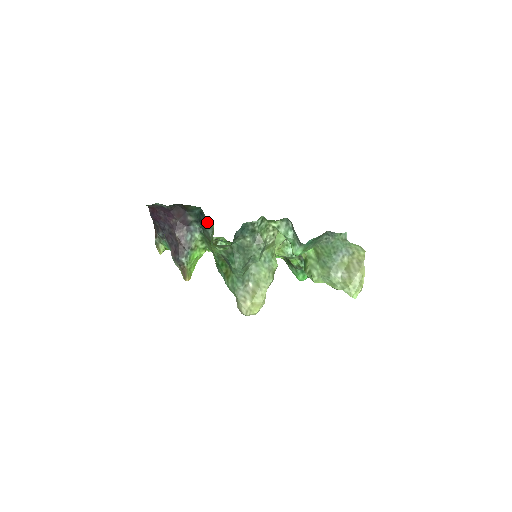
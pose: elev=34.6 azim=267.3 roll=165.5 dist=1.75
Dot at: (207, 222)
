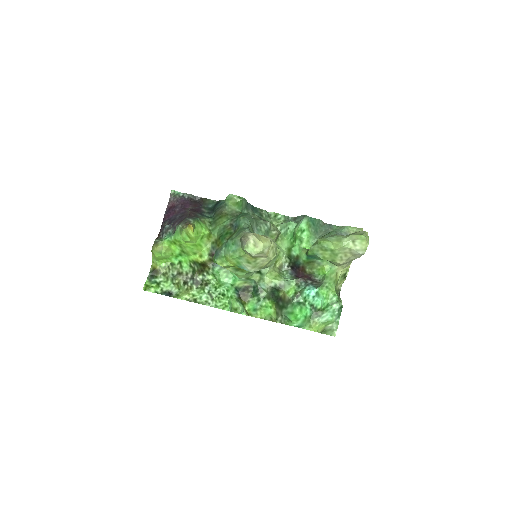
Dot at: (222, 202)
